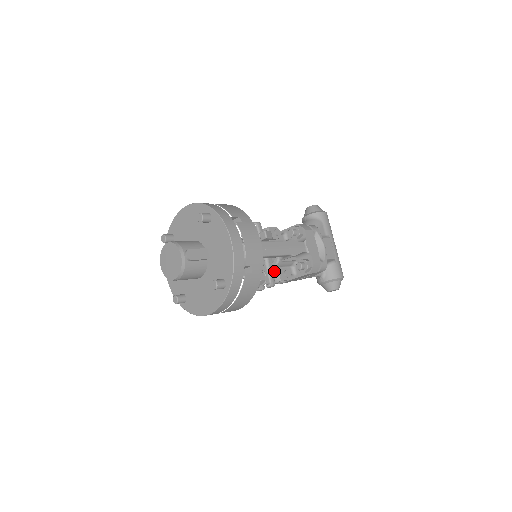
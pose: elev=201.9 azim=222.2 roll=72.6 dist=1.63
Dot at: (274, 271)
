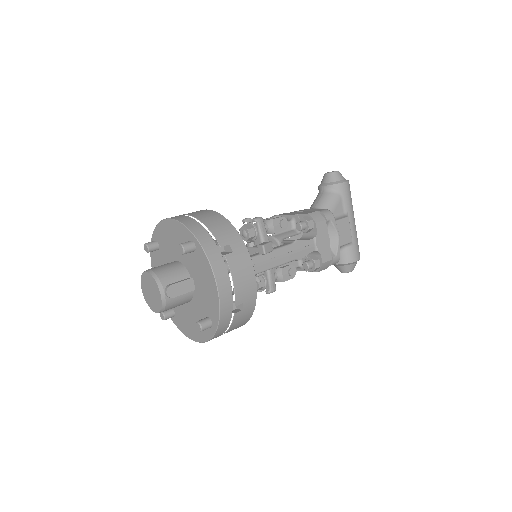
Dot at: (277, 270)
